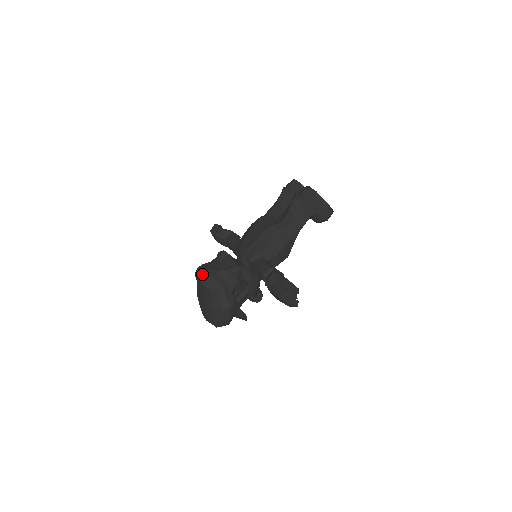
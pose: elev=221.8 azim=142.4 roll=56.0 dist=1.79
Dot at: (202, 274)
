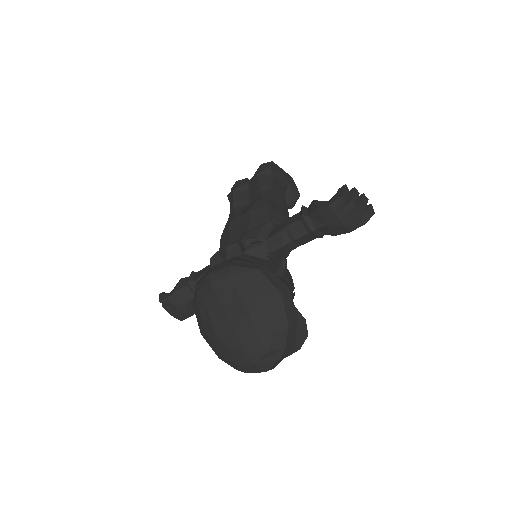
Dot at: (215, 269)
